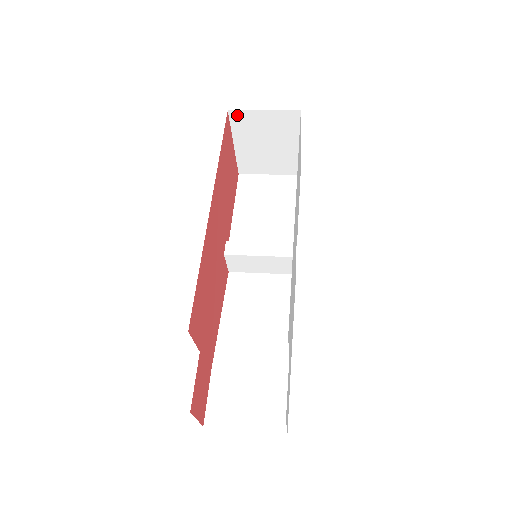
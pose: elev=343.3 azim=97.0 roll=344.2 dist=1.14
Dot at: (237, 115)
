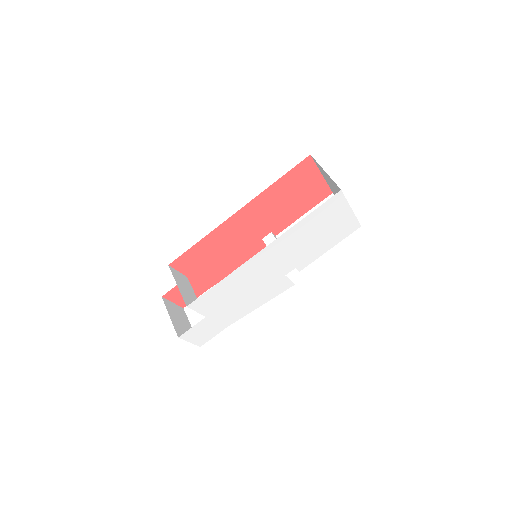
Dot at: occluded
